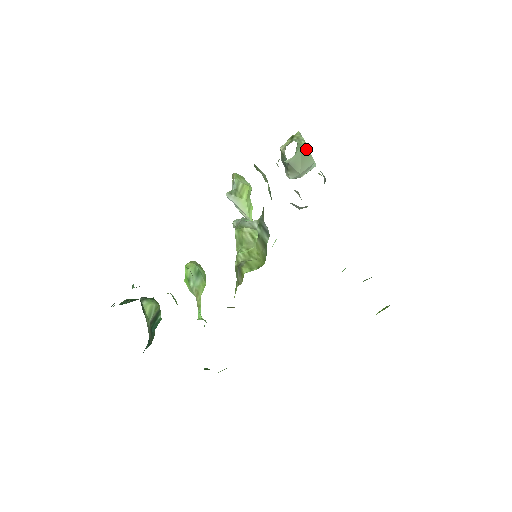
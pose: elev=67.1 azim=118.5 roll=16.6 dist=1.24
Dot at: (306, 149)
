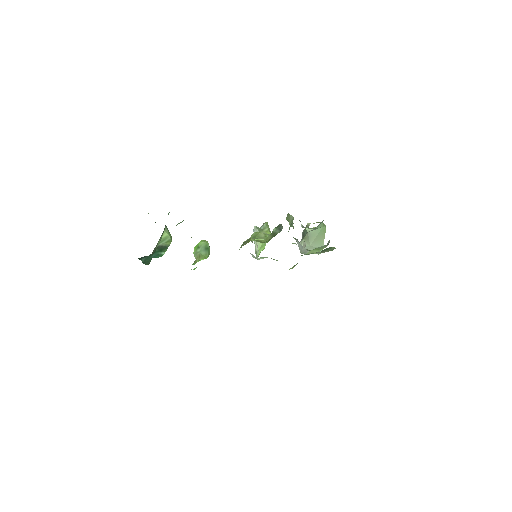
Dot at: (324, 233)
